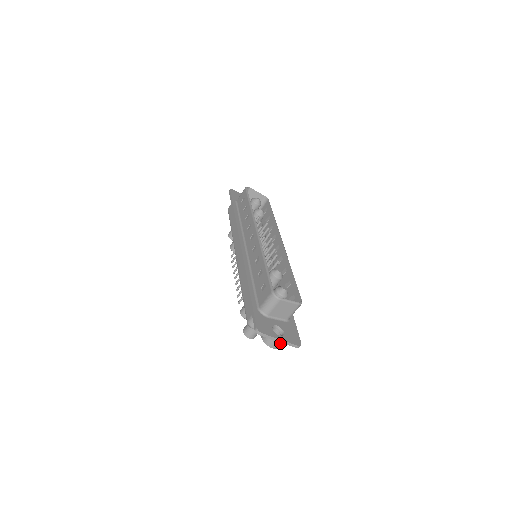
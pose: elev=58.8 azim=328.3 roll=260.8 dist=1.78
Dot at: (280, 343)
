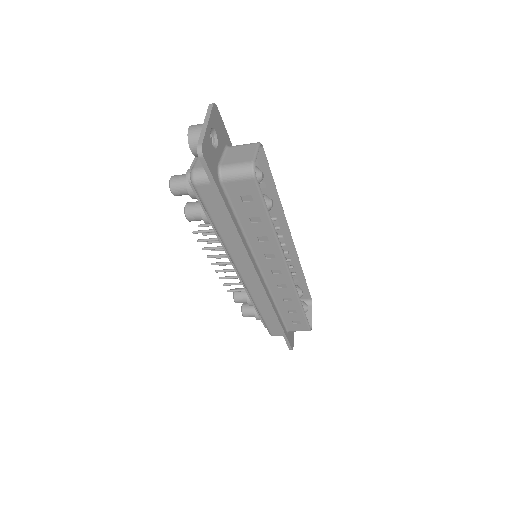
Dot at: occluded
